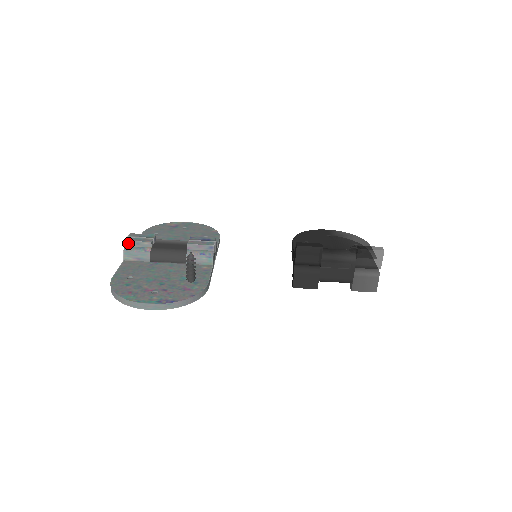
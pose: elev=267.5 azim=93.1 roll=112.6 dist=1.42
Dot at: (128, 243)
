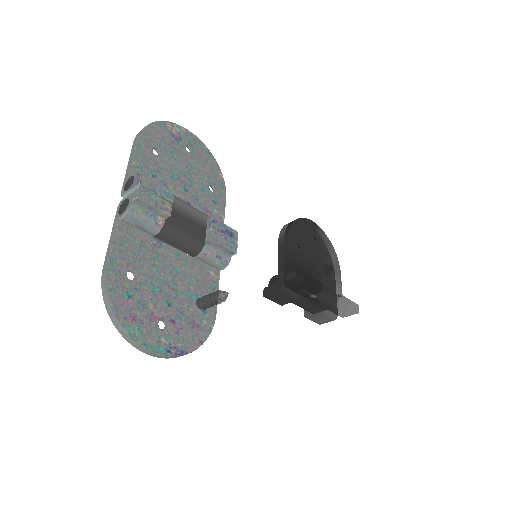
Dot at: (139, 201)
